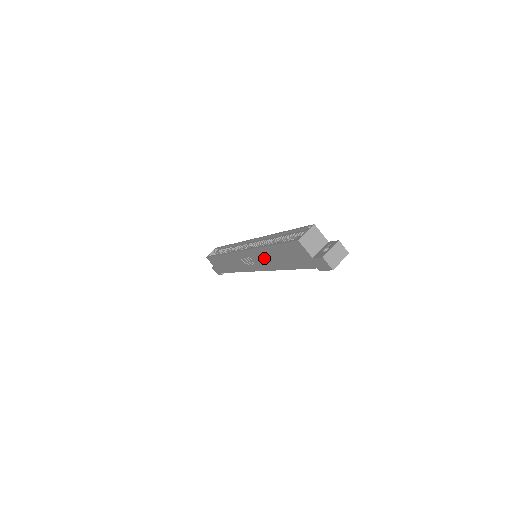
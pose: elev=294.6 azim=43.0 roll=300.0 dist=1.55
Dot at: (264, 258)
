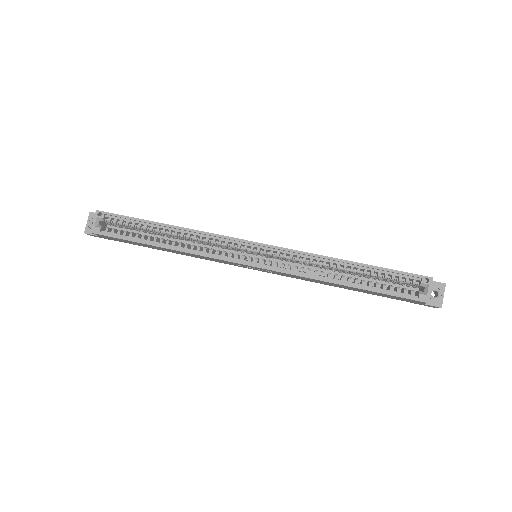
Dot at: (310, 280)
